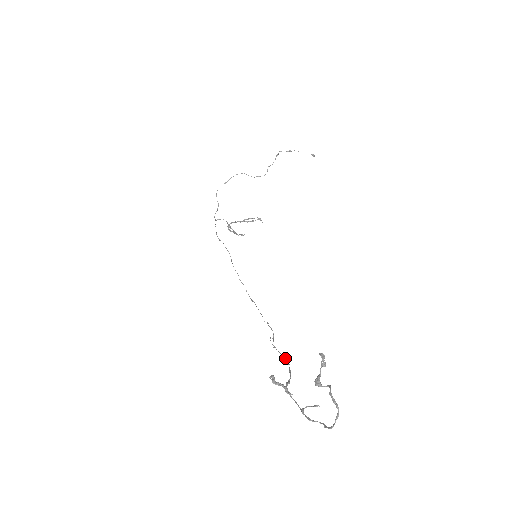
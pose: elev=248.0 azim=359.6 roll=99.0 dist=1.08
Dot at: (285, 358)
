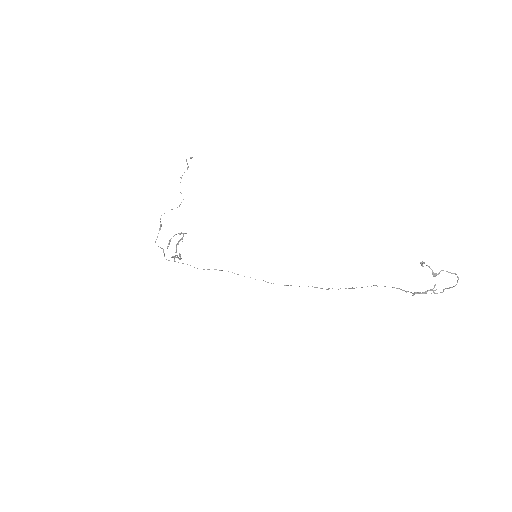
Dot at: occluded
